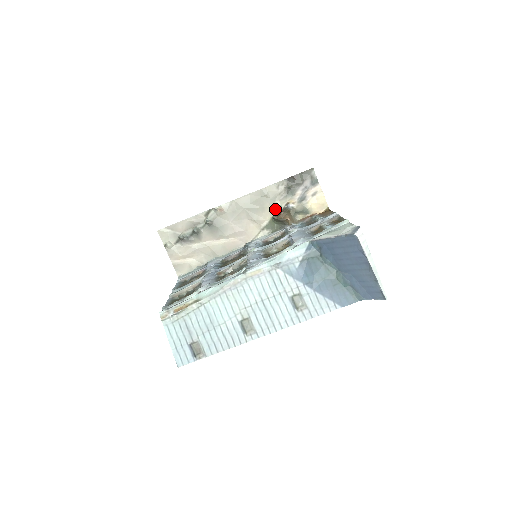
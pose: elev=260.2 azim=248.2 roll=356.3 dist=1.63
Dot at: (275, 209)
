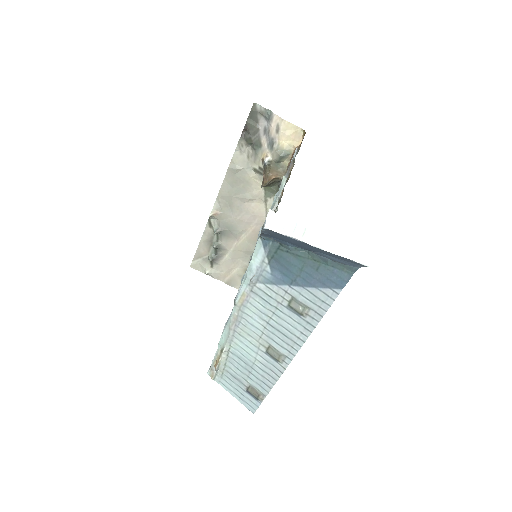
Dot at: (258, 174)
